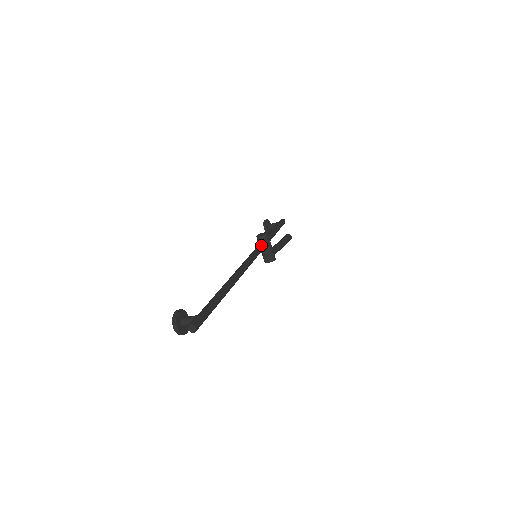
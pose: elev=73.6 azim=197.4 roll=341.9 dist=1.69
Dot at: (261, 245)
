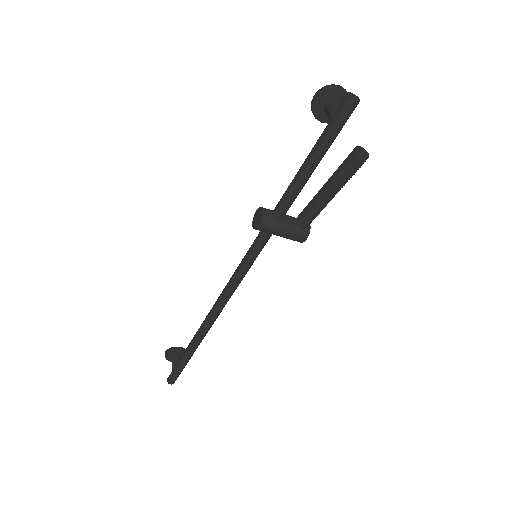
Dot at: (256, 244)
